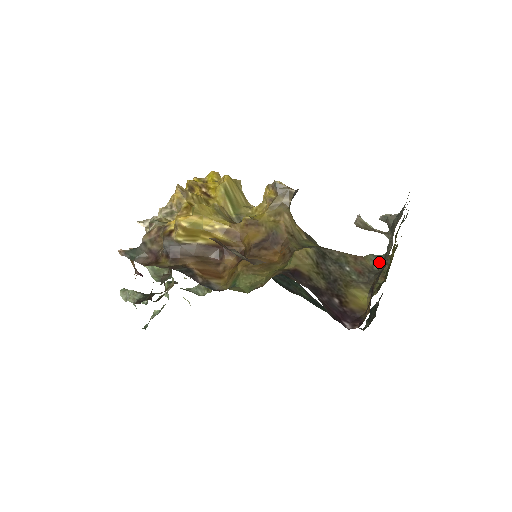
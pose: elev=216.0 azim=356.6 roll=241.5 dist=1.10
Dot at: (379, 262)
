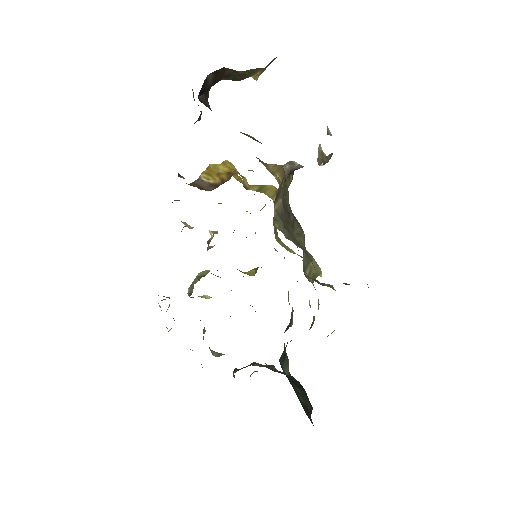
Dot at: occluded
